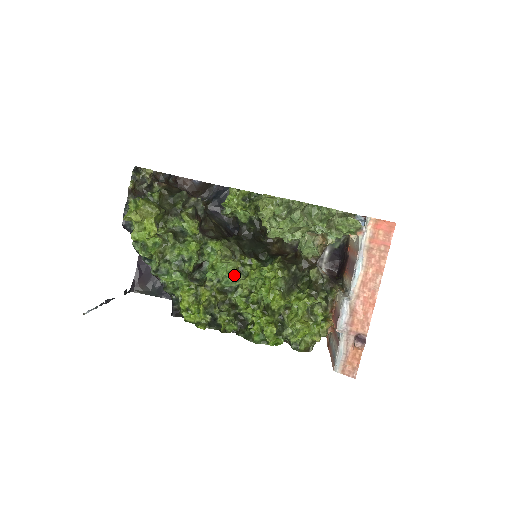
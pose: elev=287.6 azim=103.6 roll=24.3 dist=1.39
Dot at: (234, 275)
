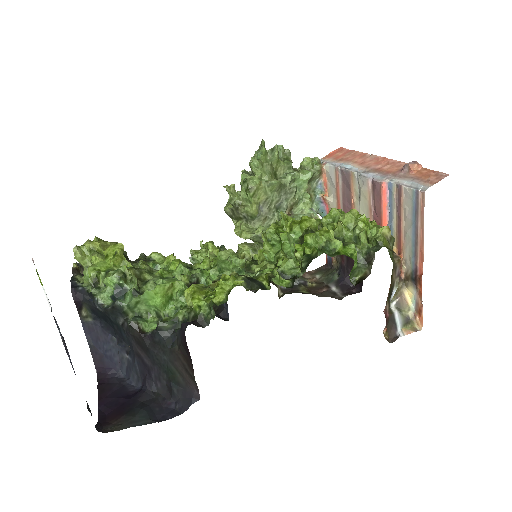
Dot at: occluded
